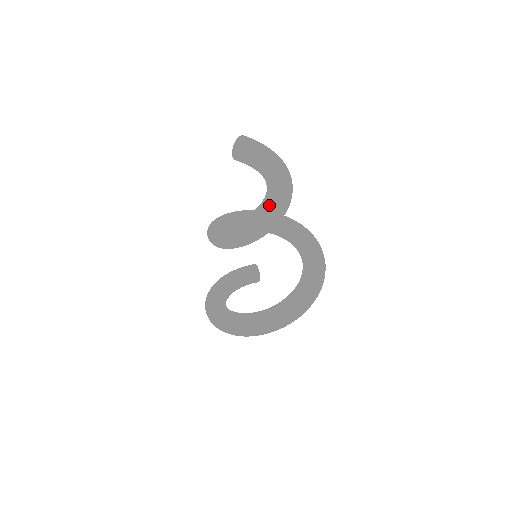
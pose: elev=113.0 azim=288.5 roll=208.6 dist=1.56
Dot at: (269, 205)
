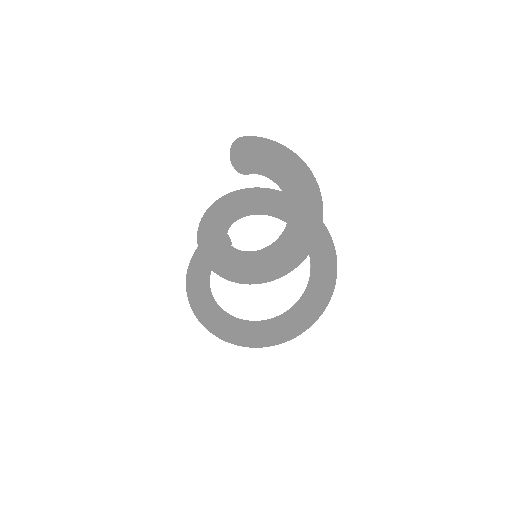
Dot at: (304, 234)
